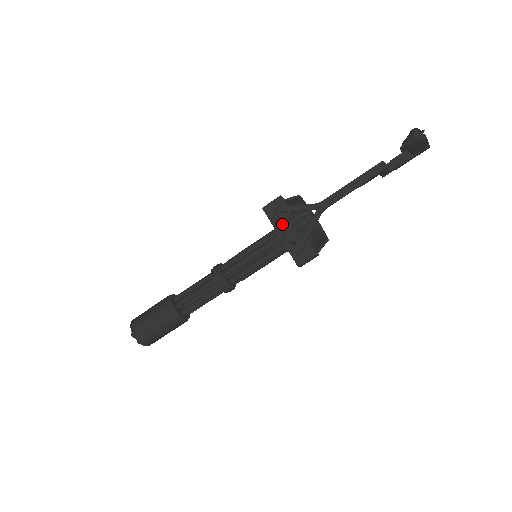
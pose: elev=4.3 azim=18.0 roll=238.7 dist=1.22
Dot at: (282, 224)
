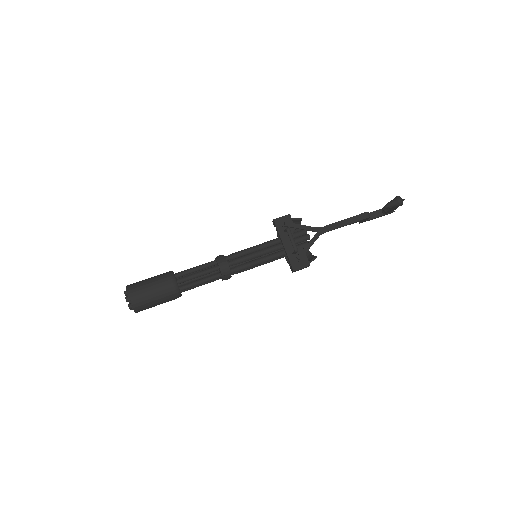
Dot at: (292, 235)
